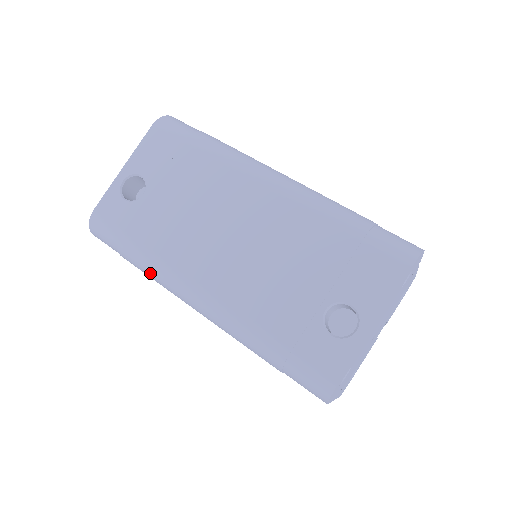
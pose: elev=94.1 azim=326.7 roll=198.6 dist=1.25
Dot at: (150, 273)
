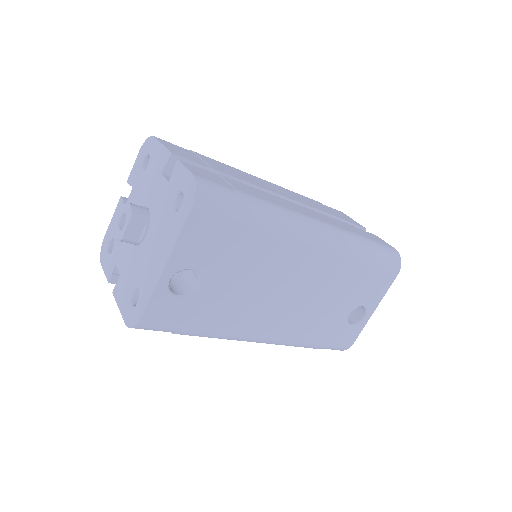
Dot at: occluded
